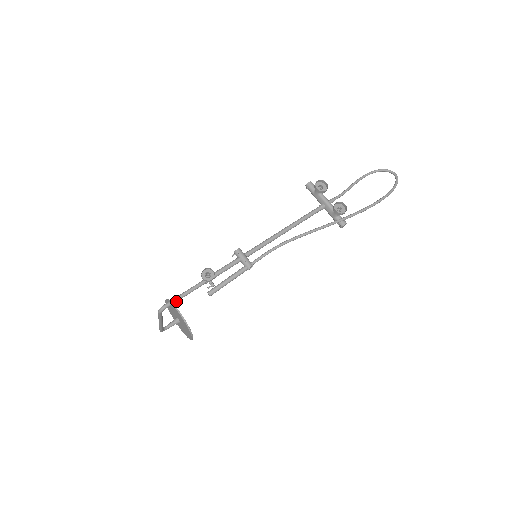
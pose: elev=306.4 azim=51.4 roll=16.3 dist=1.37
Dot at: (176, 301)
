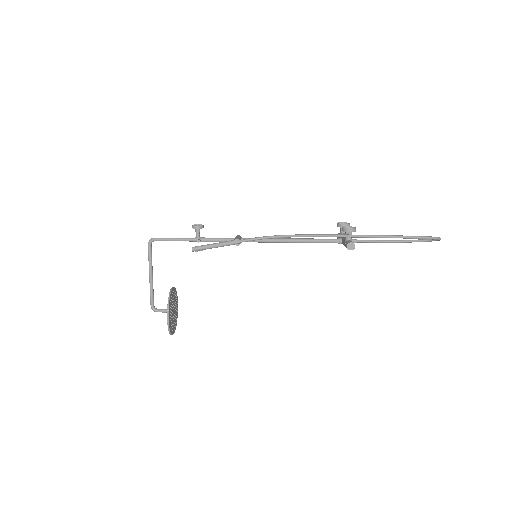
Dot at: (164, 239)
